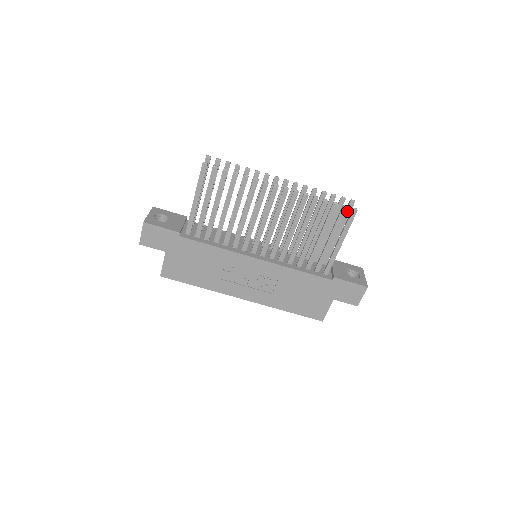
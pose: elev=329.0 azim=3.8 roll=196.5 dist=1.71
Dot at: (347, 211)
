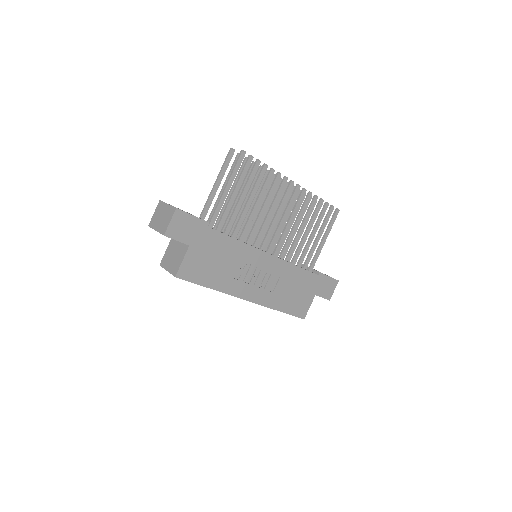
Dot at: occluded
